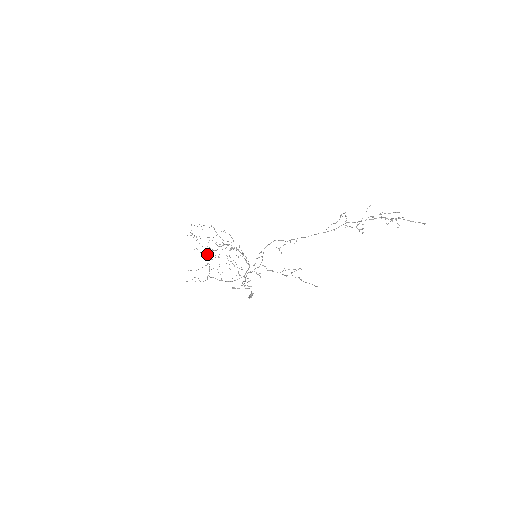
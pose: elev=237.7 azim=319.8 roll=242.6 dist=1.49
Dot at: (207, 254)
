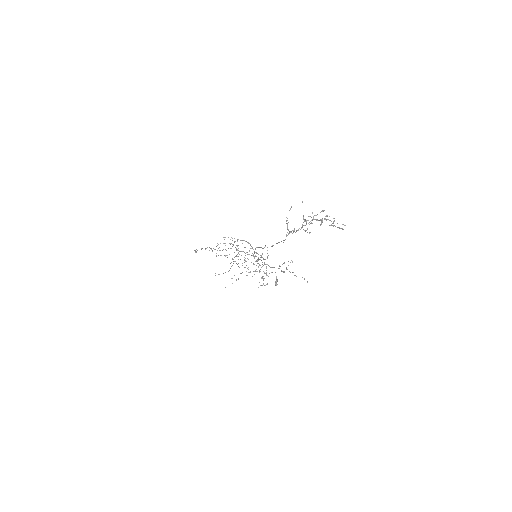
Dot at: occluded
